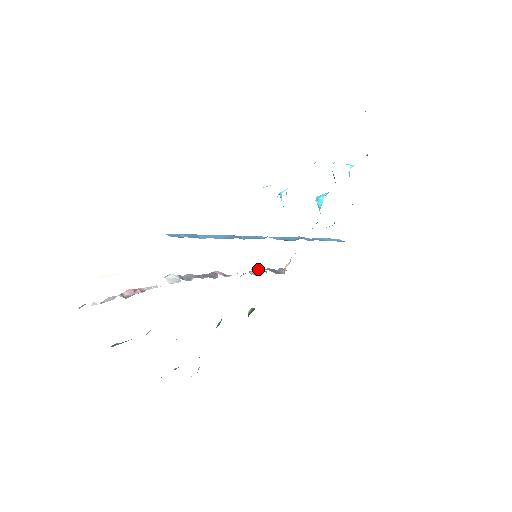
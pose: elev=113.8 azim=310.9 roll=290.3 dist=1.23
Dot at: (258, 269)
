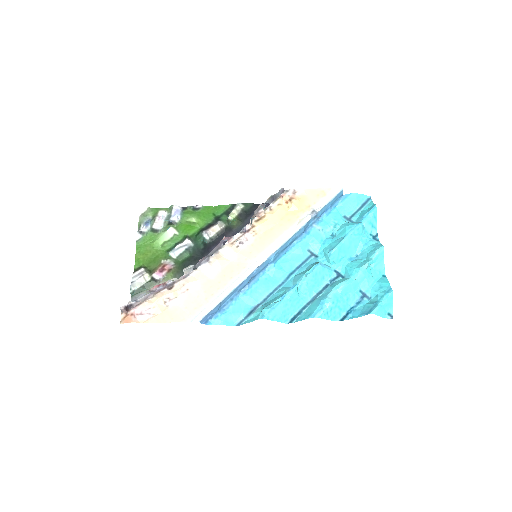
Dot at: (260, 211)
